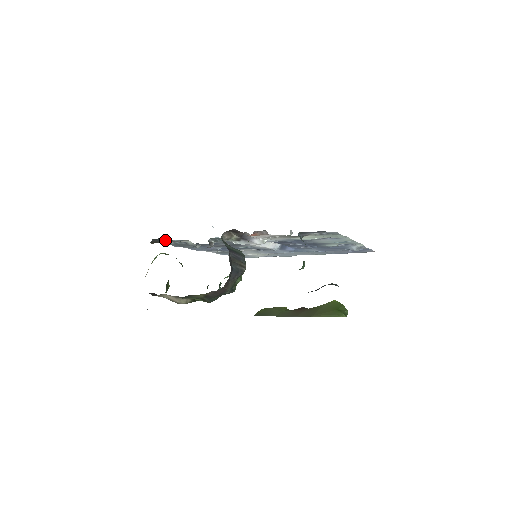
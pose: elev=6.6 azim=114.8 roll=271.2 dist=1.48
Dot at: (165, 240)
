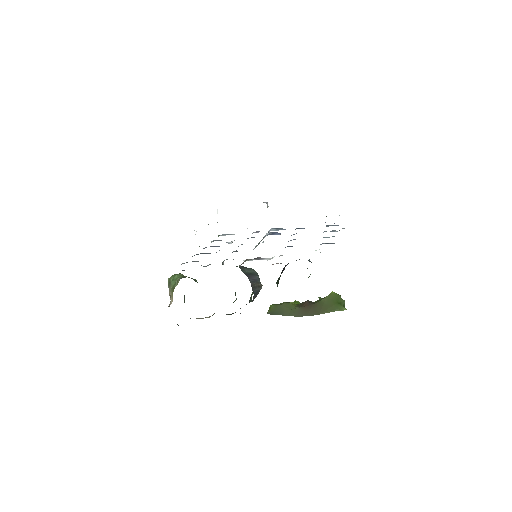
Dot at: (183, 270)
